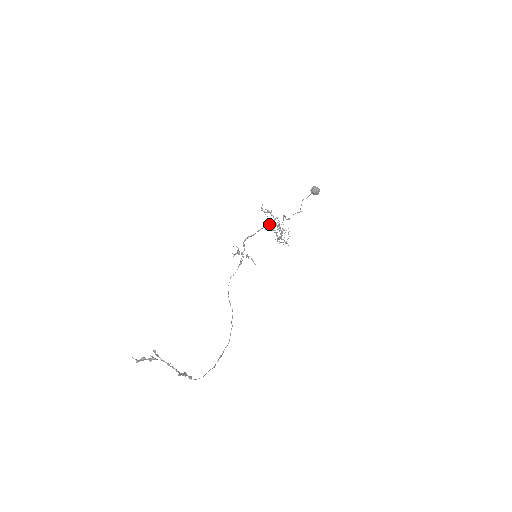
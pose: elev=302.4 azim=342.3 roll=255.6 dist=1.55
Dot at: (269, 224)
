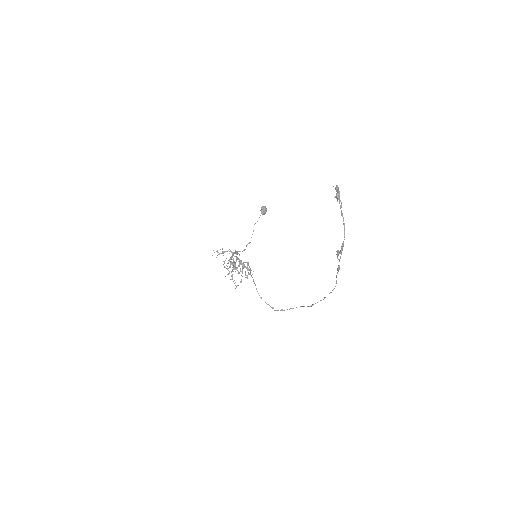
Dot at: (232, 257)
